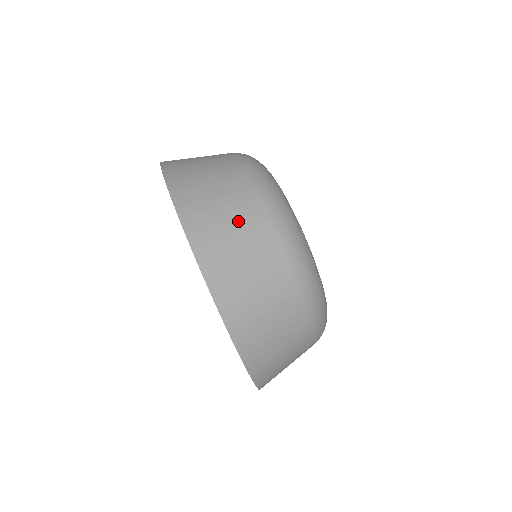
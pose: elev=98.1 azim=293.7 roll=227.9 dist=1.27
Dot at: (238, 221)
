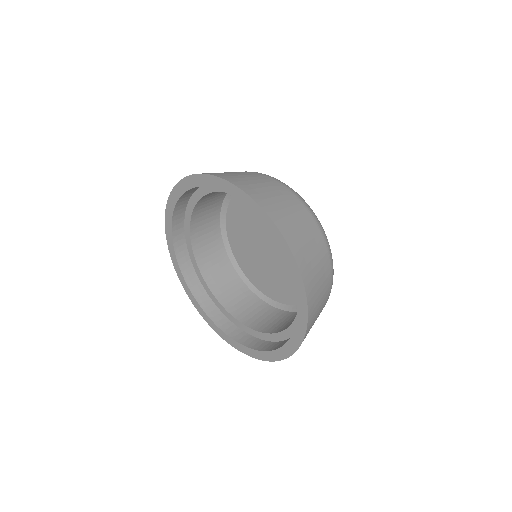
Dot at: (304, 226)
